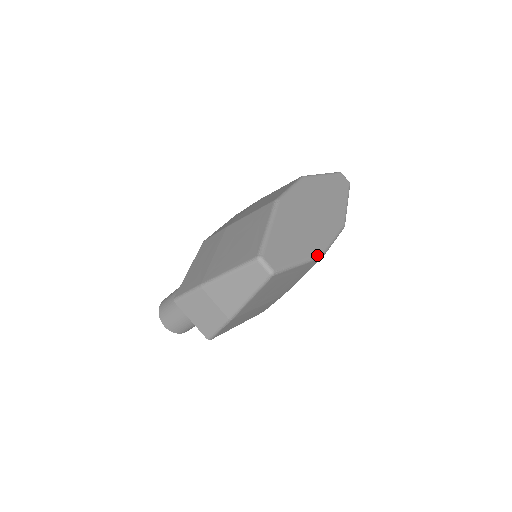
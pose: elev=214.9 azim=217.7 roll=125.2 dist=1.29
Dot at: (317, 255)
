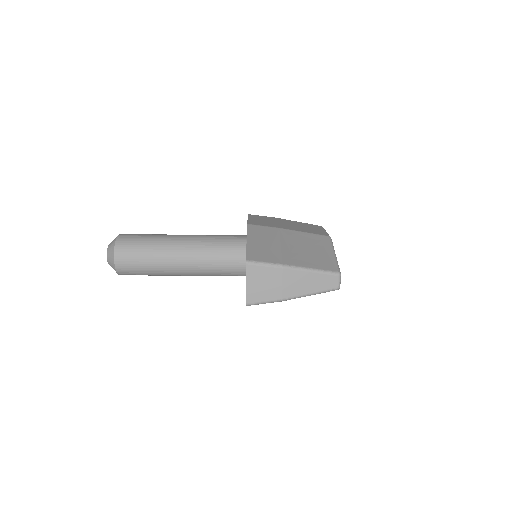
Dot at: occluded
